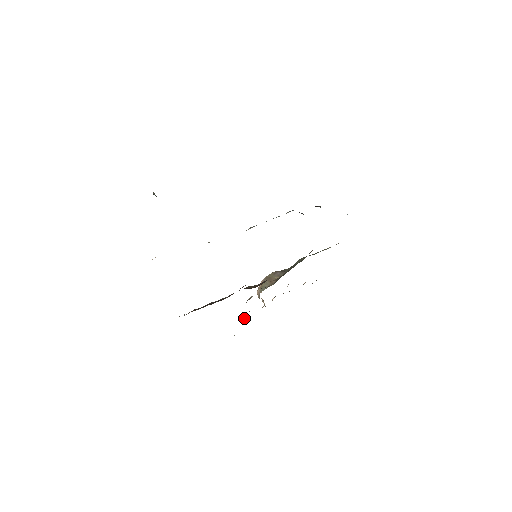
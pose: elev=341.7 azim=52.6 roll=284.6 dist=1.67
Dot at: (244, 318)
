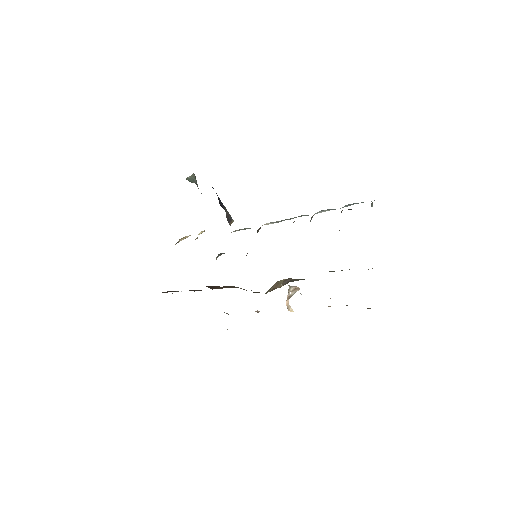
Dot at: occluded
